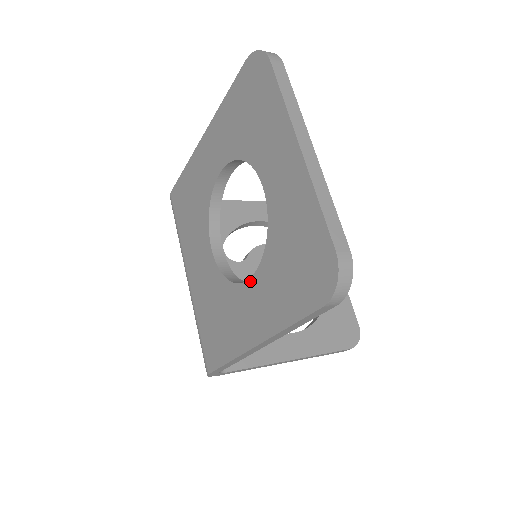
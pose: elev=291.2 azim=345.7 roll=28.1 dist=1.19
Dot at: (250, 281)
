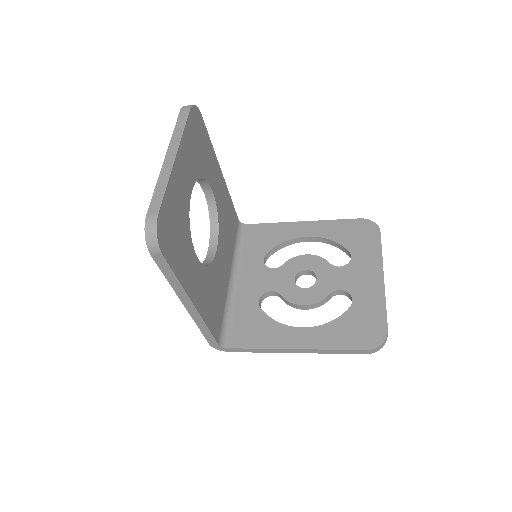
Dot at: occluded
